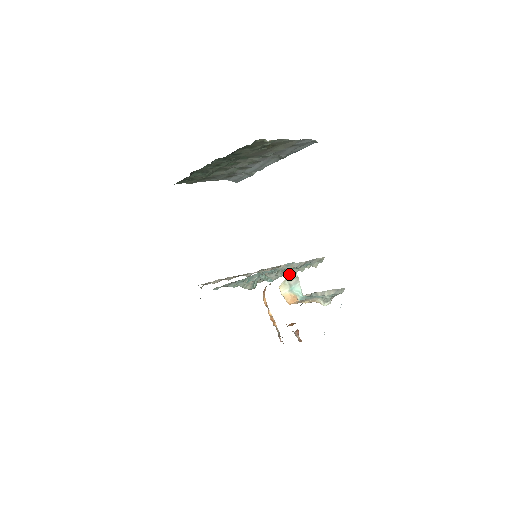
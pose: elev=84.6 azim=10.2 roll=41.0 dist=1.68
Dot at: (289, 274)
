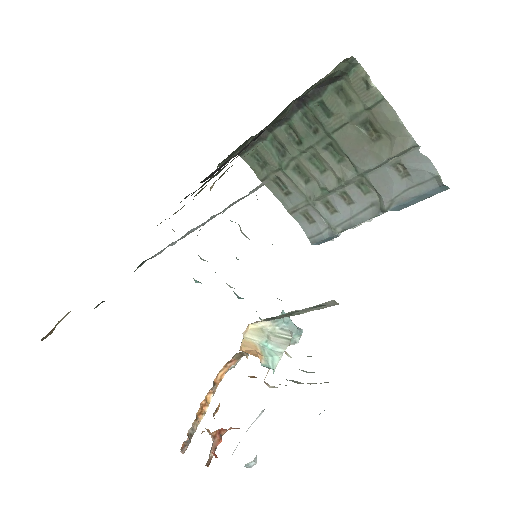
Dot at: occluded
